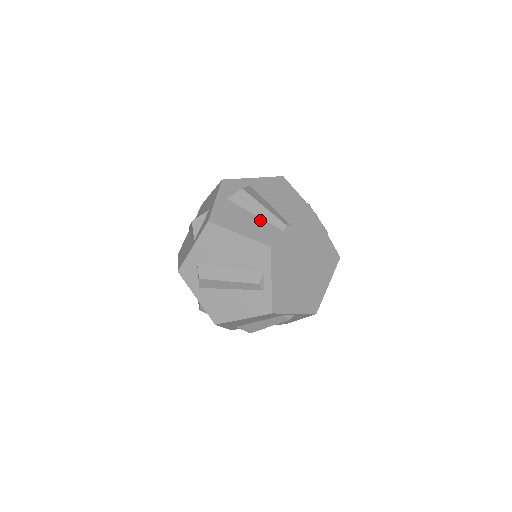
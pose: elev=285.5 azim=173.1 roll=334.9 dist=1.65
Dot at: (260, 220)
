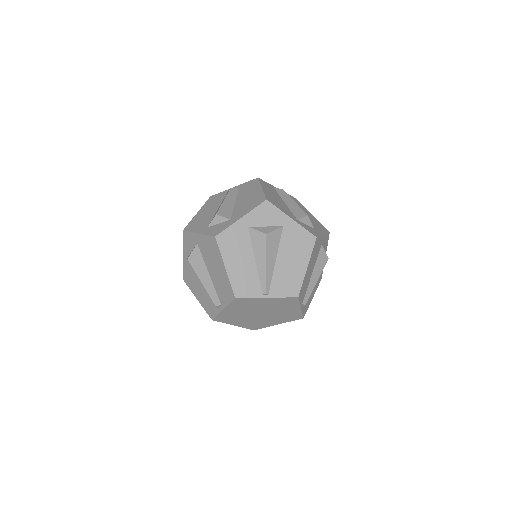
Dot at: (205, 290)
